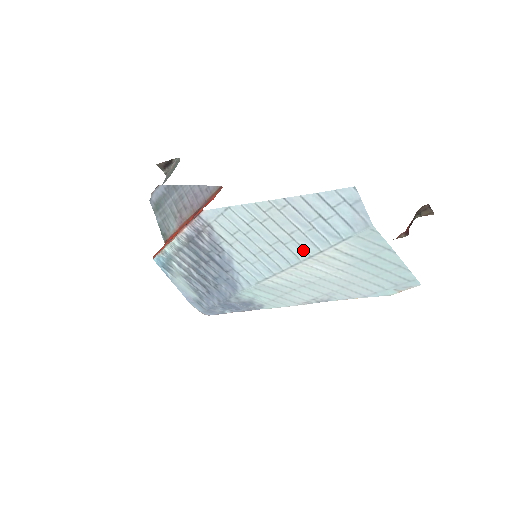
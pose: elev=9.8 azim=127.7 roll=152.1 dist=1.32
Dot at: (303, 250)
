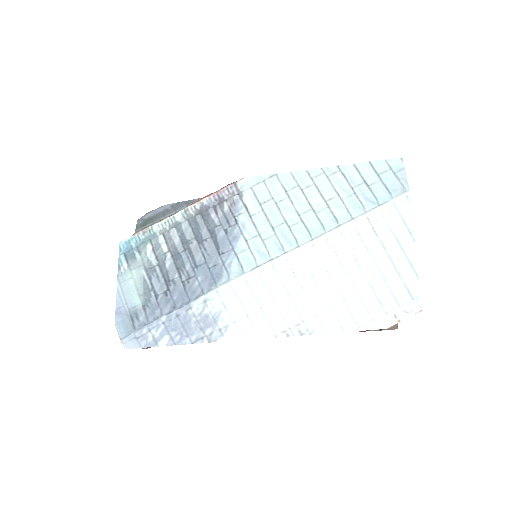
Dot at: (334, 219)
